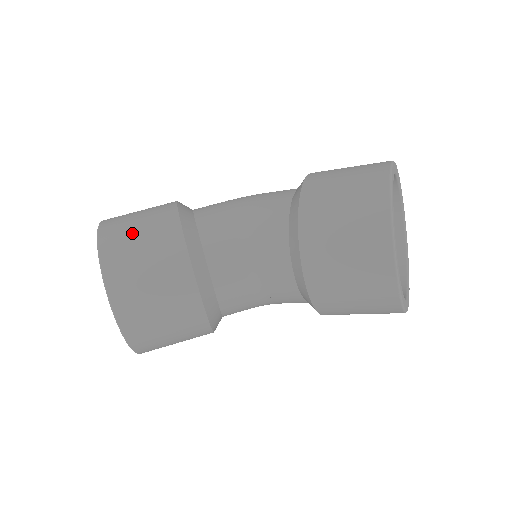
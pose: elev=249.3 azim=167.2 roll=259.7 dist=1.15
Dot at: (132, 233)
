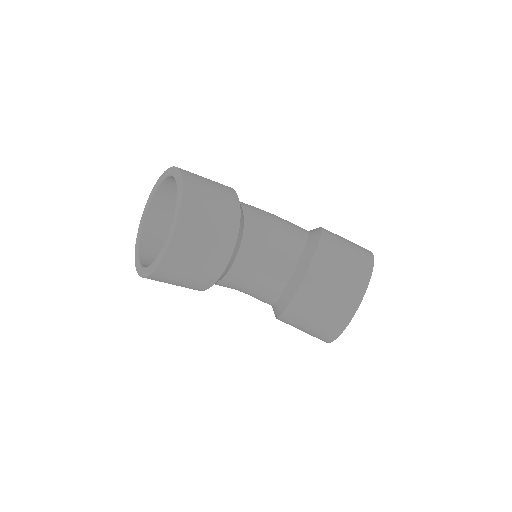
Dot at: (207, 195)
